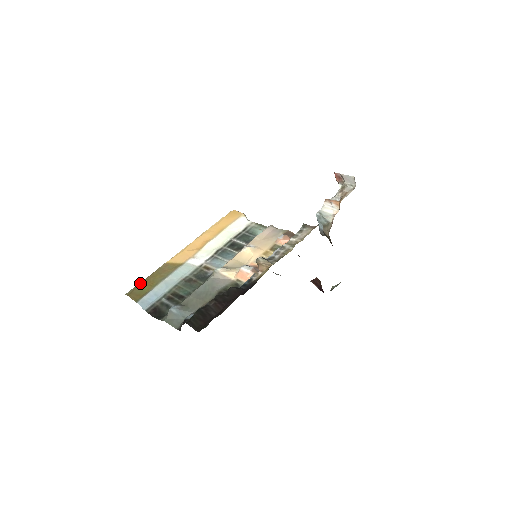
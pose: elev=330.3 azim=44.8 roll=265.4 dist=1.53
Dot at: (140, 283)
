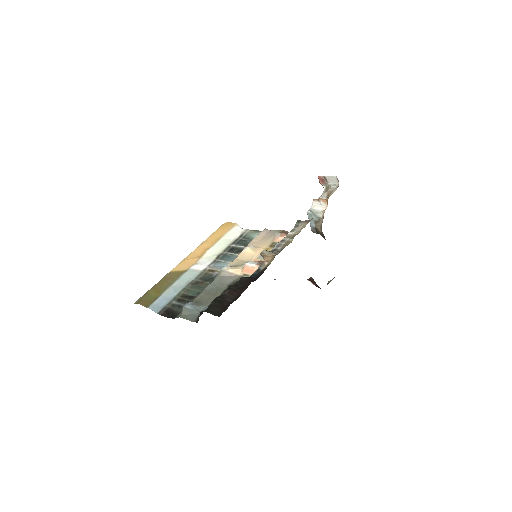
Dot at: (147, 291)
